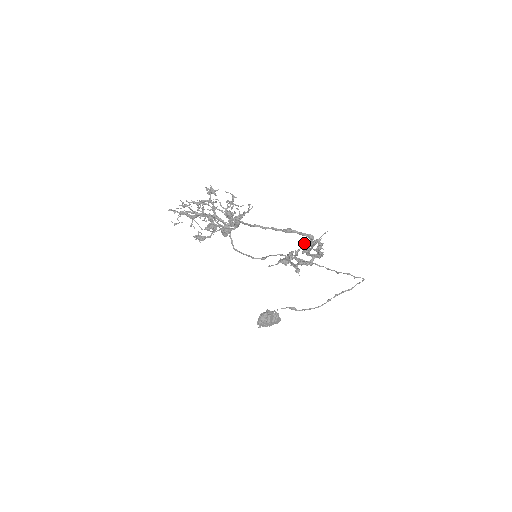
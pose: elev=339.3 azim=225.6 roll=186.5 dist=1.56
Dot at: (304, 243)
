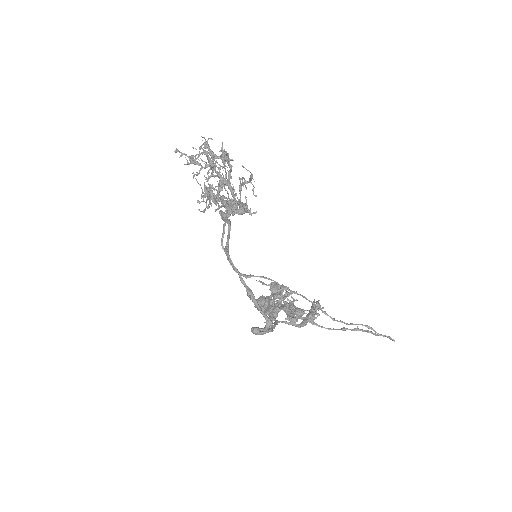
Dot at: (253, 327)
